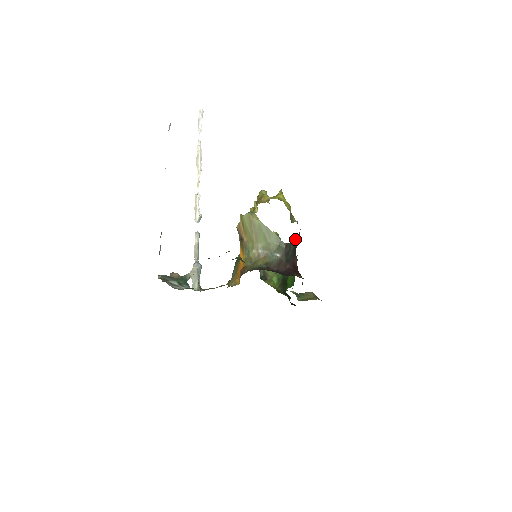
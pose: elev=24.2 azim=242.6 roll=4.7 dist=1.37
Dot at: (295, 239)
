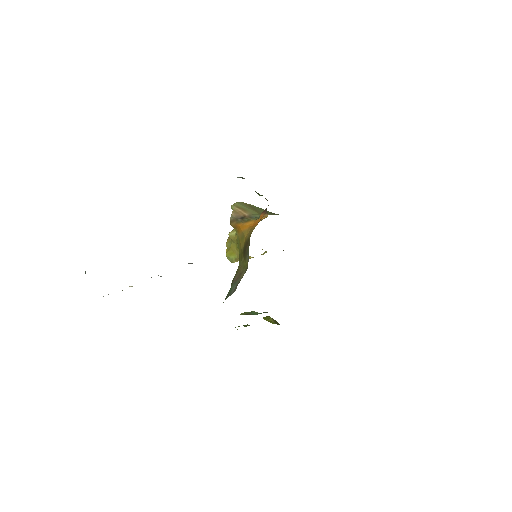
Dot at: occluded
